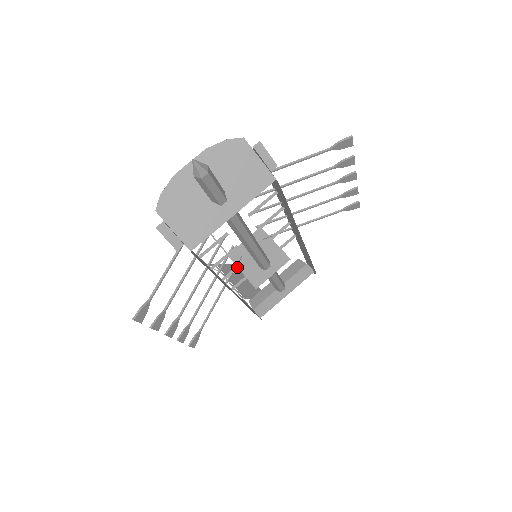
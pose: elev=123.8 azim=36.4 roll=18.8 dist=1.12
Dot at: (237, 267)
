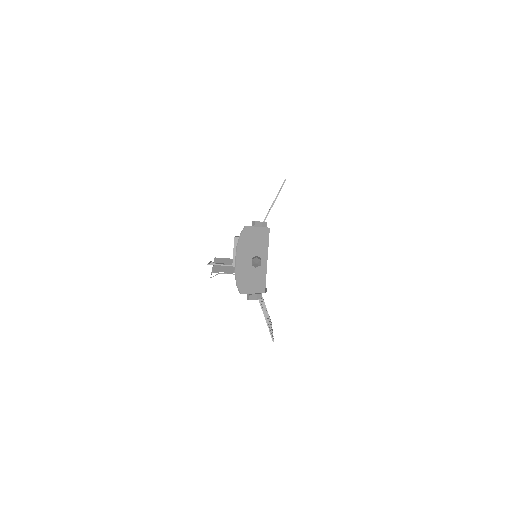
Dot at: occluded
